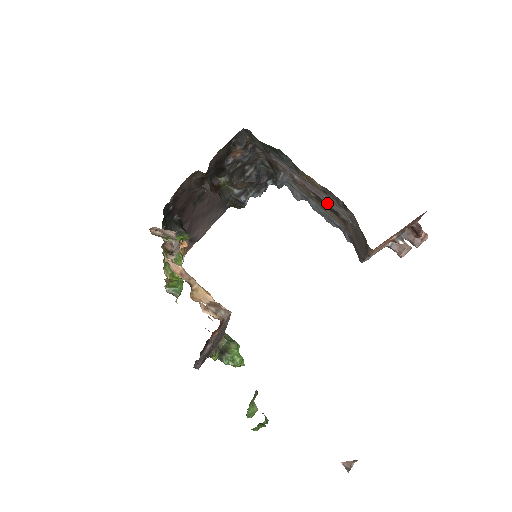
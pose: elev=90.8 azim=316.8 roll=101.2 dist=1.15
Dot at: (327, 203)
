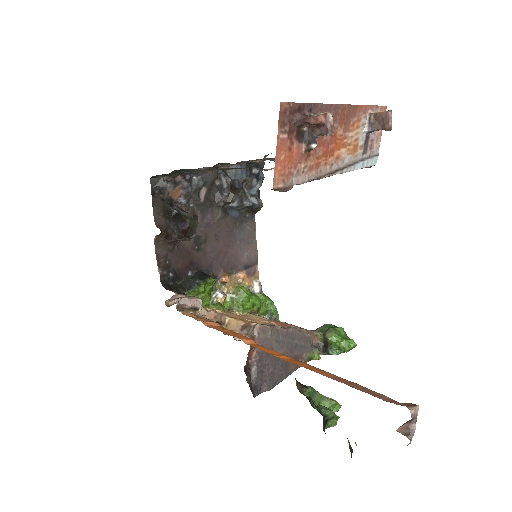
Dot at: occluded
